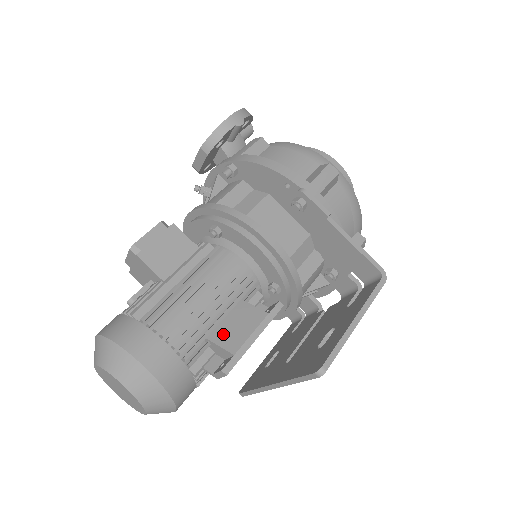
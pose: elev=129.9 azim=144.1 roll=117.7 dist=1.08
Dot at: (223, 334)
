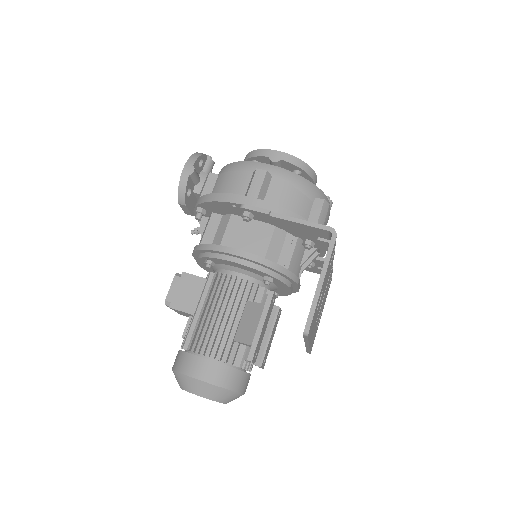
Dot at: (242, 333)
